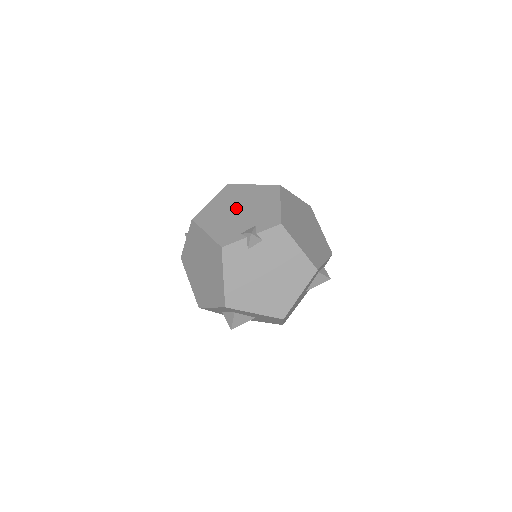
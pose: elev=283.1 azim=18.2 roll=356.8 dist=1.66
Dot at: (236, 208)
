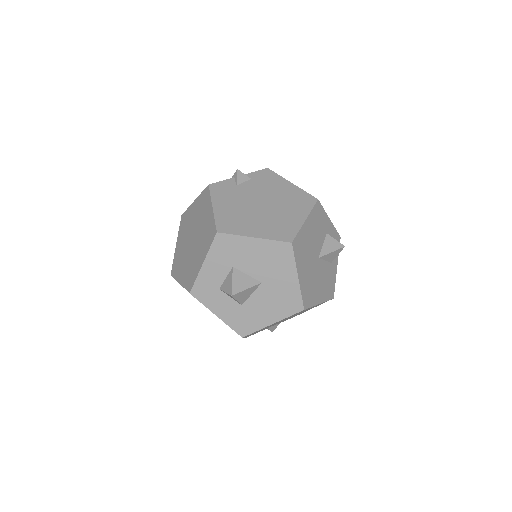
Dot at: occluded
